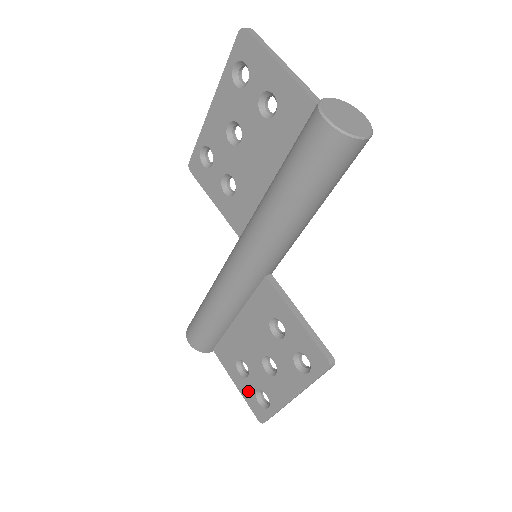
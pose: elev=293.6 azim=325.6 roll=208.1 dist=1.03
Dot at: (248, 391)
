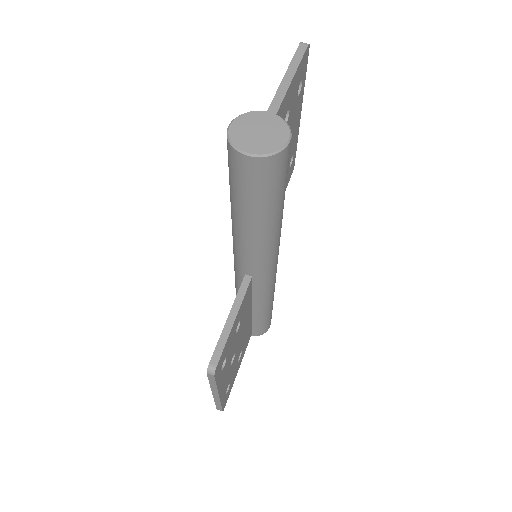
Dot at: occluded
